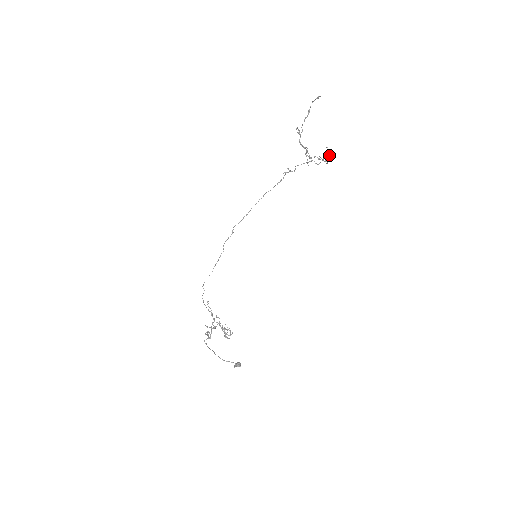
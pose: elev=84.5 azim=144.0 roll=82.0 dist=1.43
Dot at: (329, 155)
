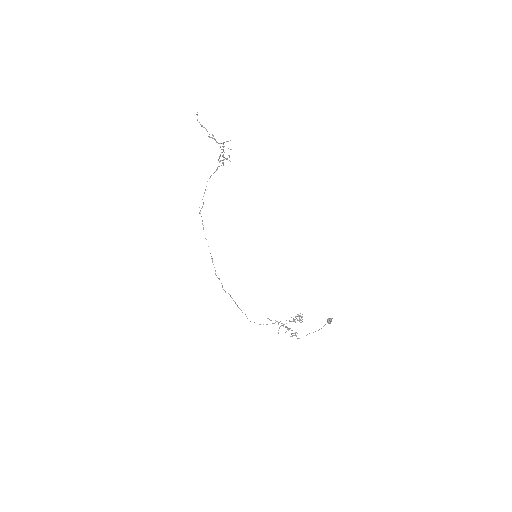
Dot at: occluded
